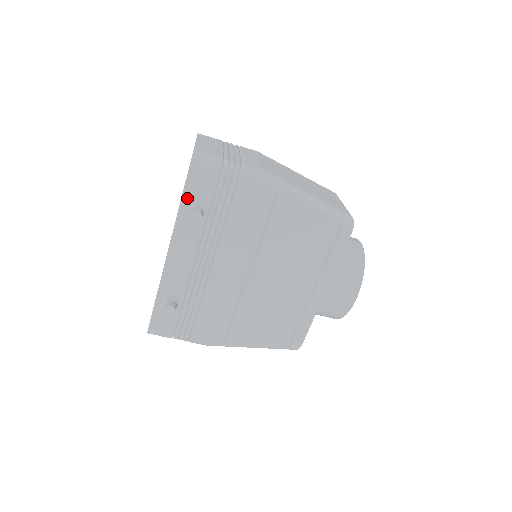
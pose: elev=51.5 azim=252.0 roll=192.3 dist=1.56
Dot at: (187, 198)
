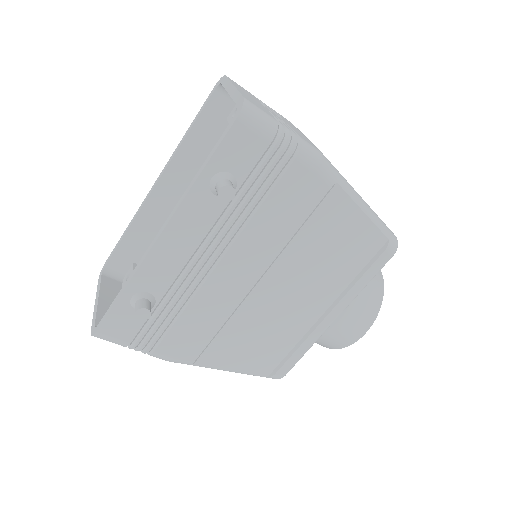
Dot at: (216, 164)
